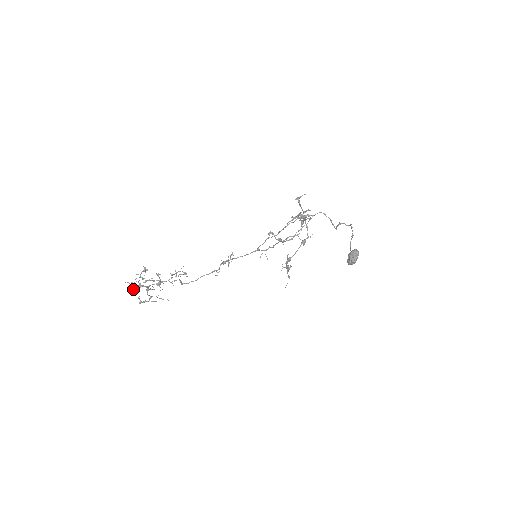
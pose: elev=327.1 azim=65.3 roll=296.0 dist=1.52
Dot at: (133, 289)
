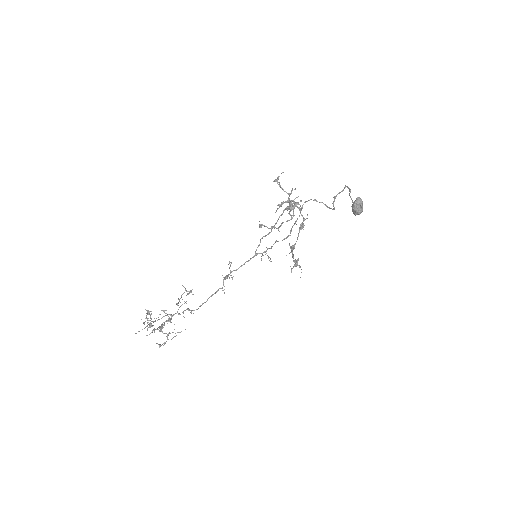
Dot at: (146, 335)
